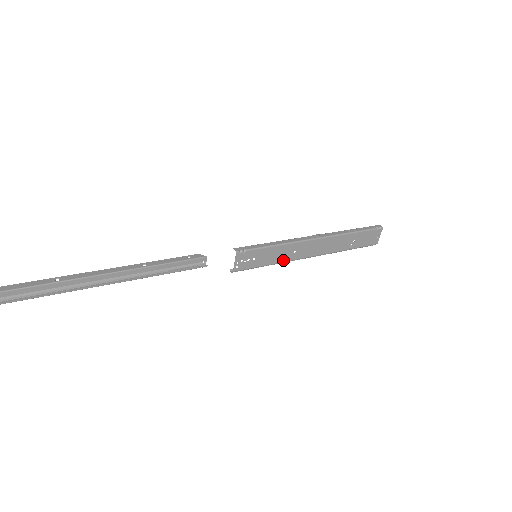
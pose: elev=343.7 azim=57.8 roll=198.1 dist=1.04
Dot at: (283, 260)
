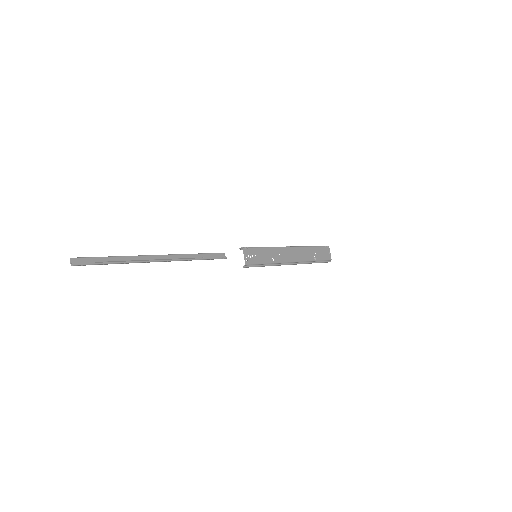
Dot at: (275, 261)
